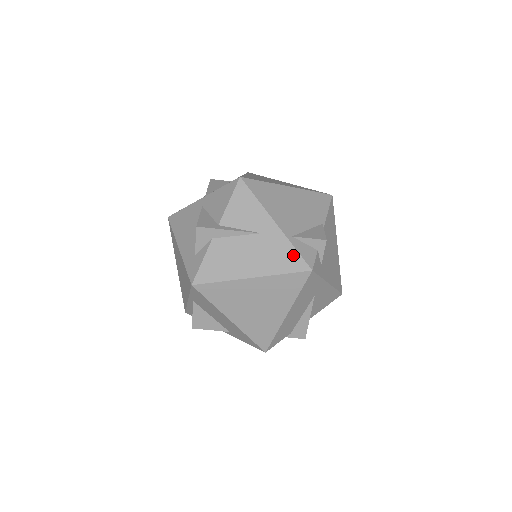
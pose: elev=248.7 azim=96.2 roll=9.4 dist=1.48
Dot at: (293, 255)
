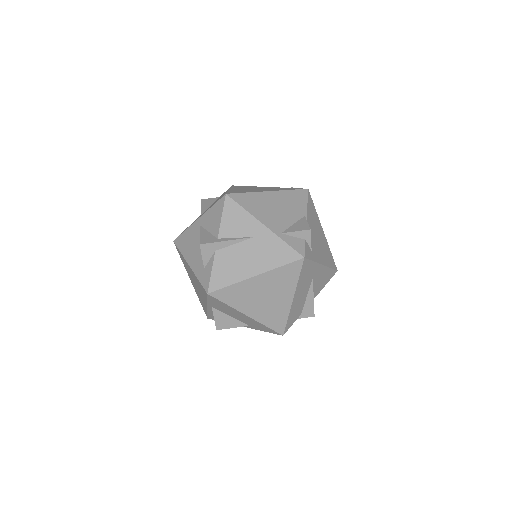
Dot at: (285, 249)
